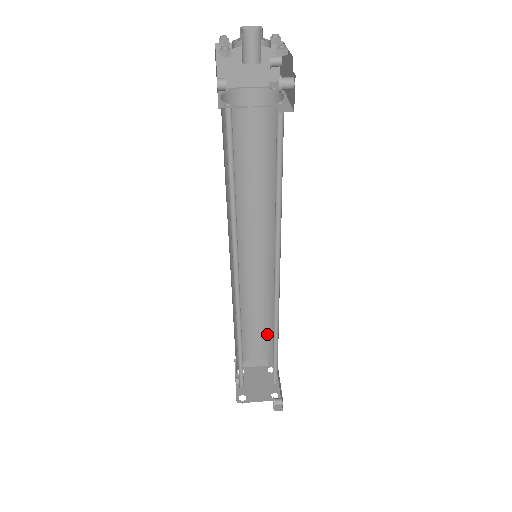
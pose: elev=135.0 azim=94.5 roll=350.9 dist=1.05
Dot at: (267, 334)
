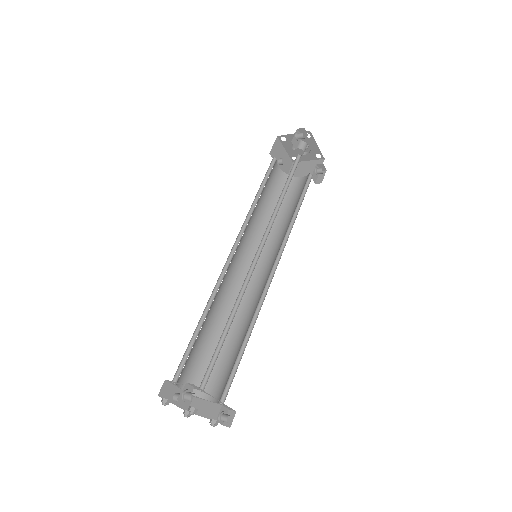
Dot at: (234, 363)
